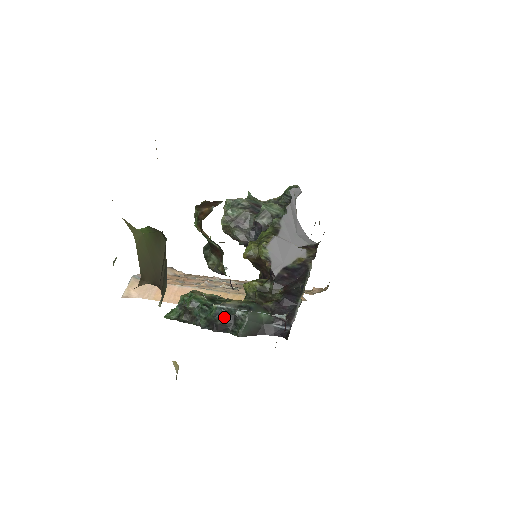
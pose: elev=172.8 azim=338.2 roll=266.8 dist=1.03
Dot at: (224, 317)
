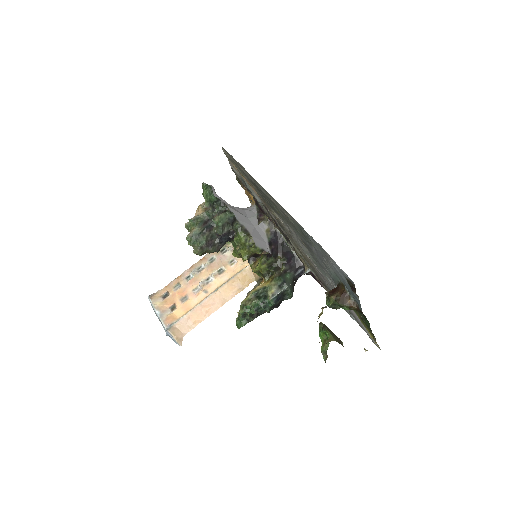
Dot at: (279, 299)
